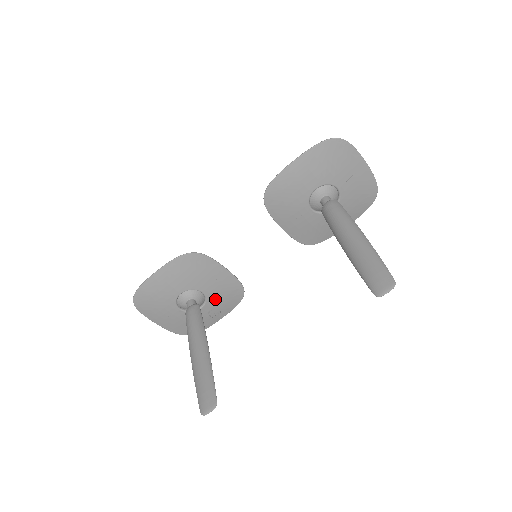
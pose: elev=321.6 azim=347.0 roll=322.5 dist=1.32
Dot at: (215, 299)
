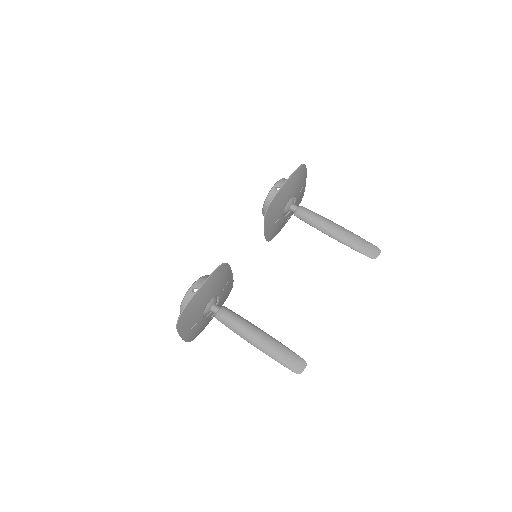
Dot at: (221, 300)
